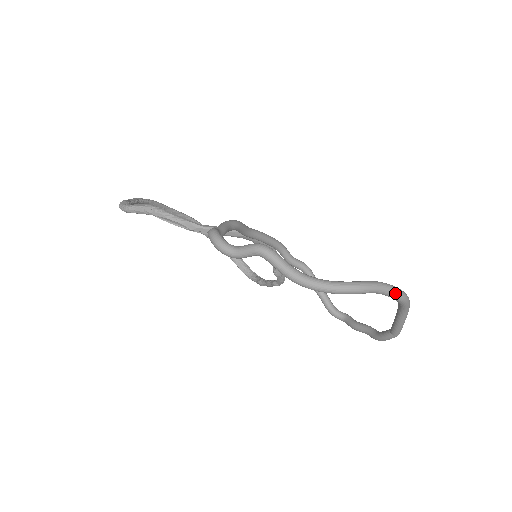
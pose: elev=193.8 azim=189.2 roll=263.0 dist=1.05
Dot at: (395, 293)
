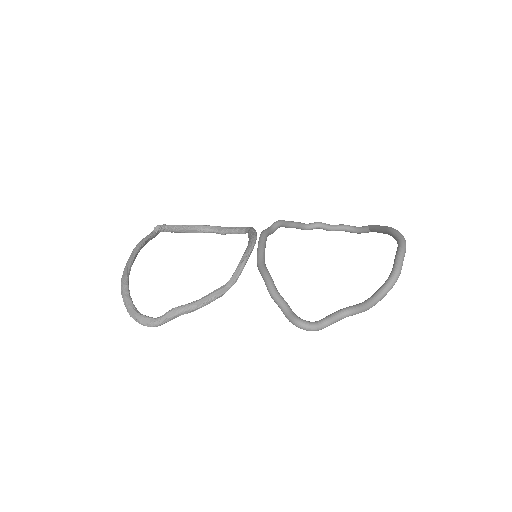
Dot at: occluded
